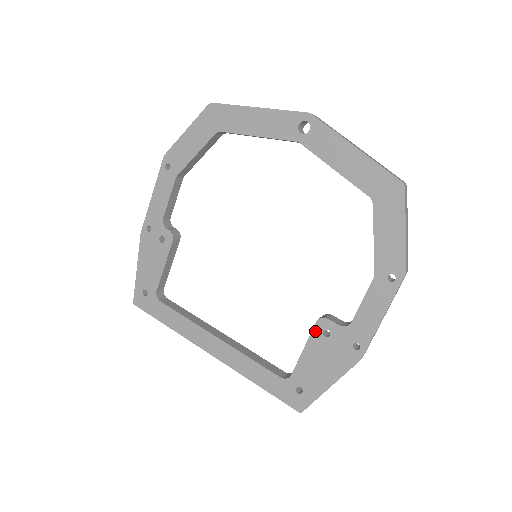
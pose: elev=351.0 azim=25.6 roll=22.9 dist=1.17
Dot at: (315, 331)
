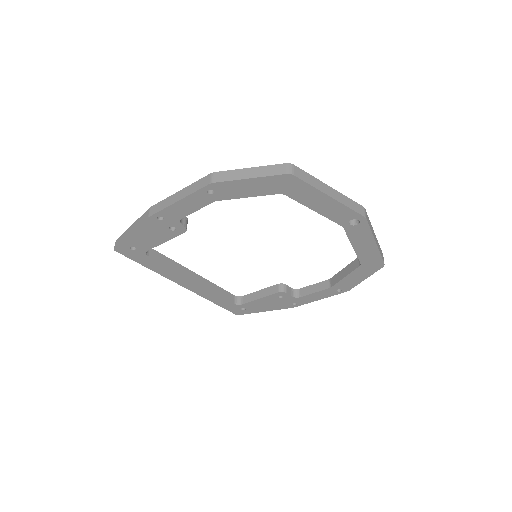
Dot at: (274, 295)
